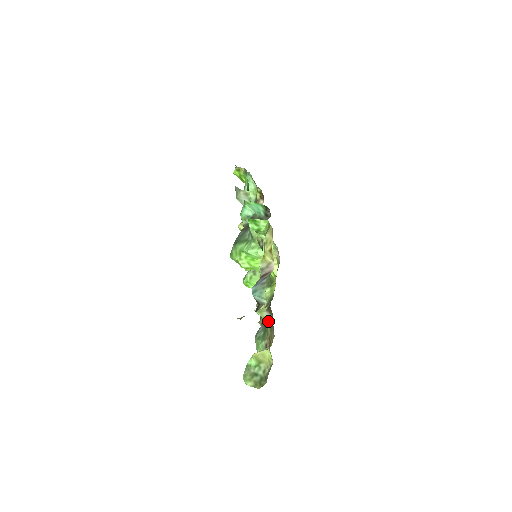
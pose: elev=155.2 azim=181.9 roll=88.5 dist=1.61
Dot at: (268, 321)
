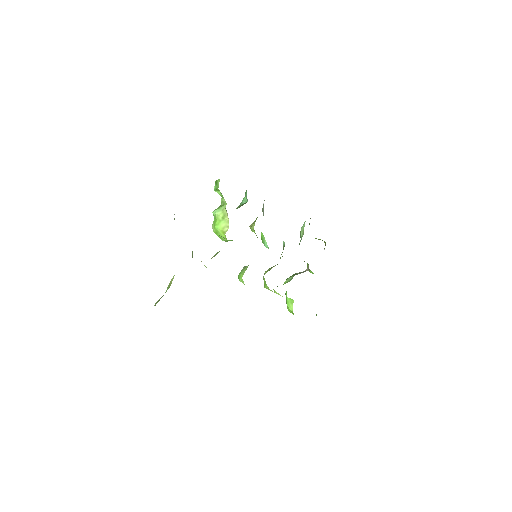
Dot at: occluded
